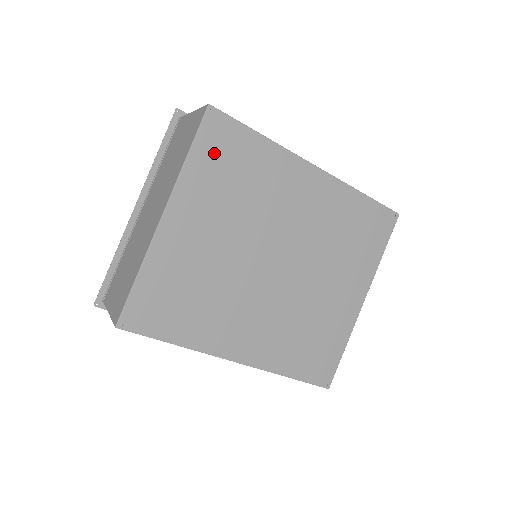
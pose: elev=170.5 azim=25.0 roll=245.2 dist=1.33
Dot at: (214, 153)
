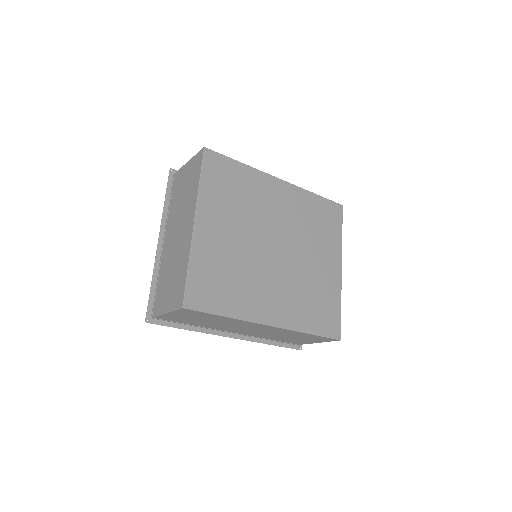
Dot at: (216, 177)
